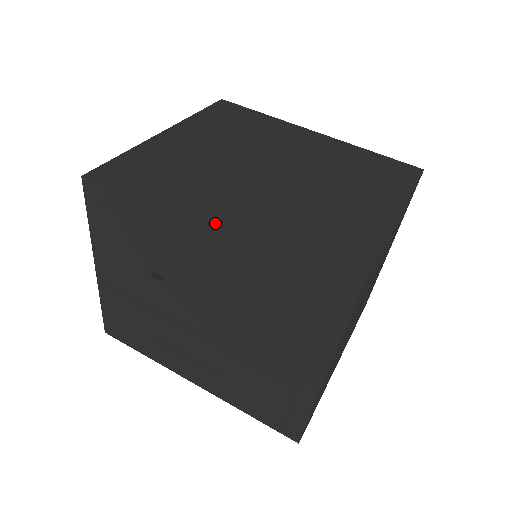
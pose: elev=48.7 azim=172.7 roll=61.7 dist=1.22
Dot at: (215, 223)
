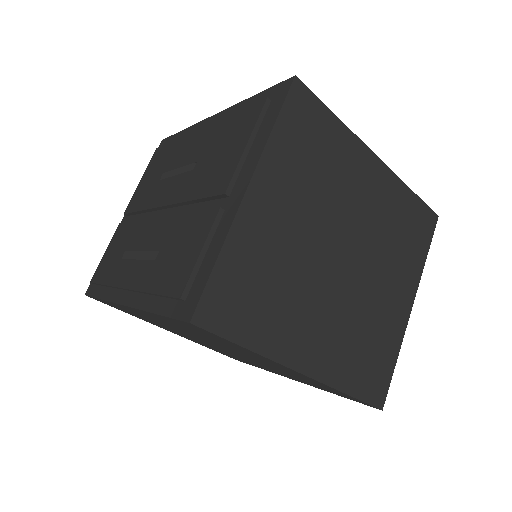
Dot at: occluded
